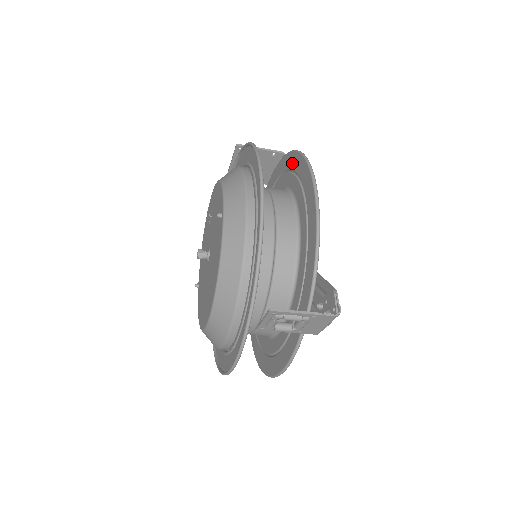
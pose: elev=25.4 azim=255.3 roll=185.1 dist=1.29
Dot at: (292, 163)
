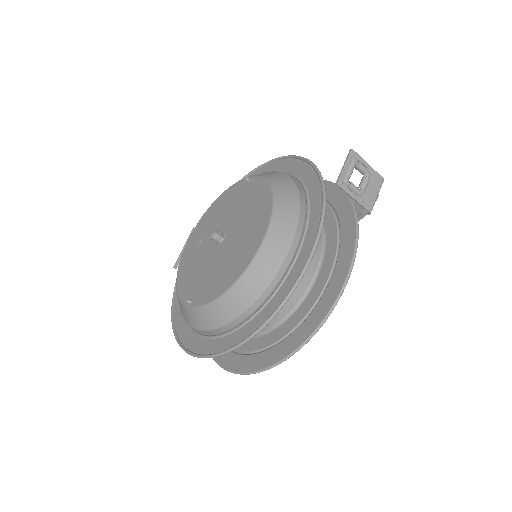
Dot at: occluded
